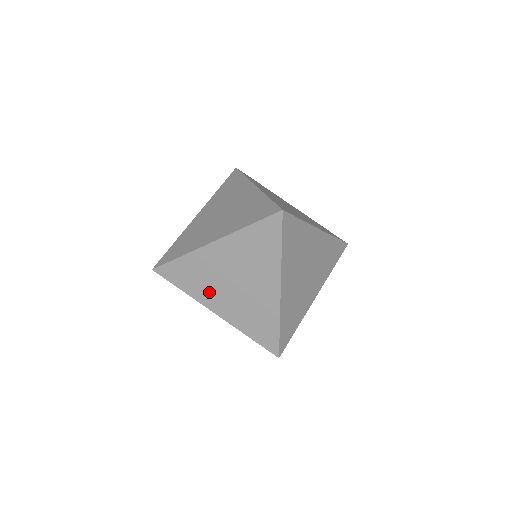
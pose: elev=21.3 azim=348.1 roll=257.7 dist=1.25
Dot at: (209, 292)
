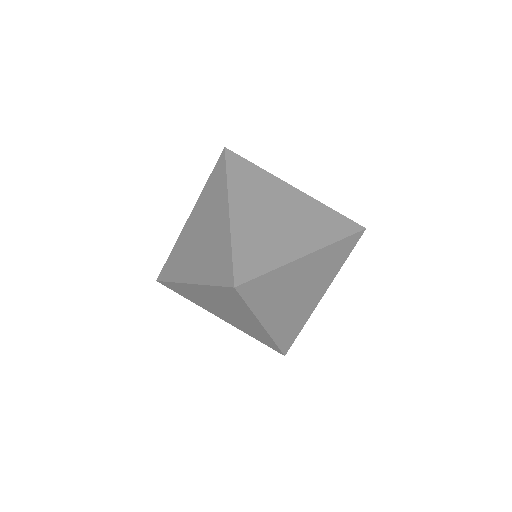
Dot at: (248, 198)
